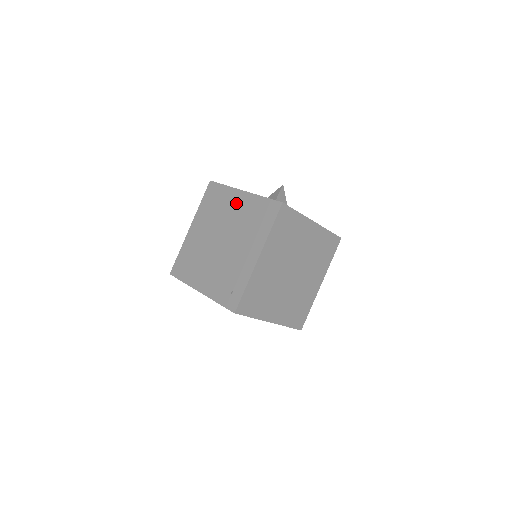
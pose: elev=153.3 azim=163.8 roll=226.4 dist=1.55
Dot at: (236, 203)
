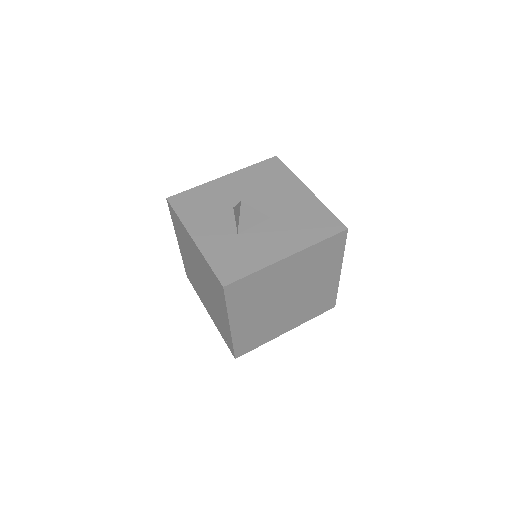
Dot at: (193, 249)
